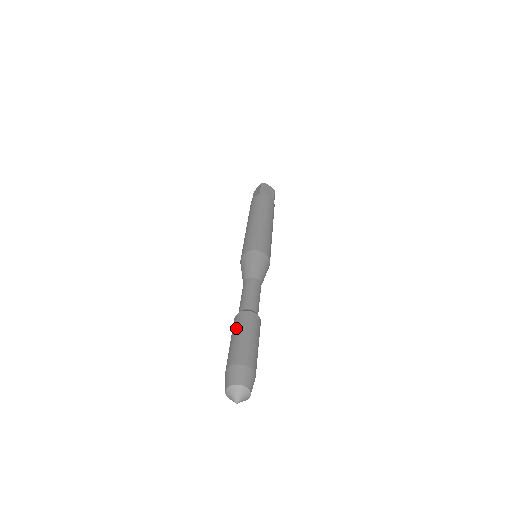
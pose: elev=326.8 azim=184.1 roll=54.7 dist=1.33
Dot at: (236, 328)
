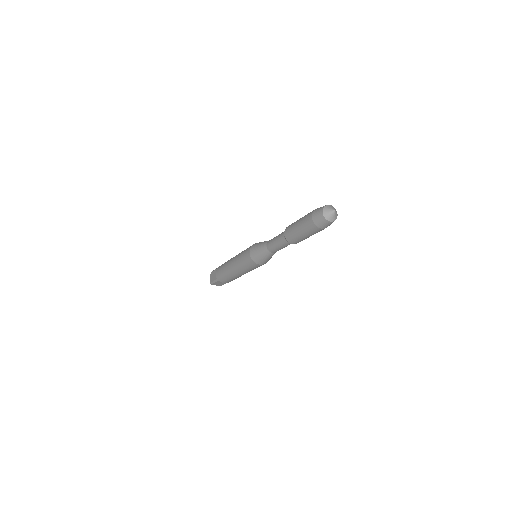
Dot at: occluded
